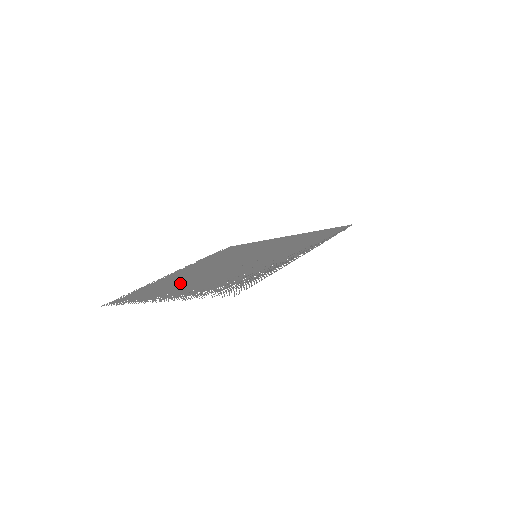
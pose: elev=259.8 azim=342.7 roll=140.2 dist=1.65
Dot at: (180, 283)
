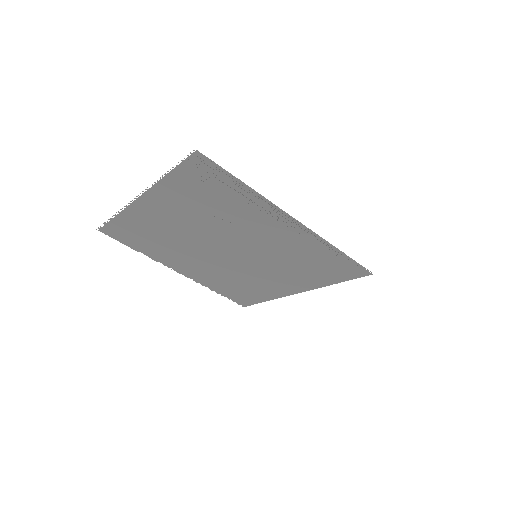
Dot at: (172, 233)
